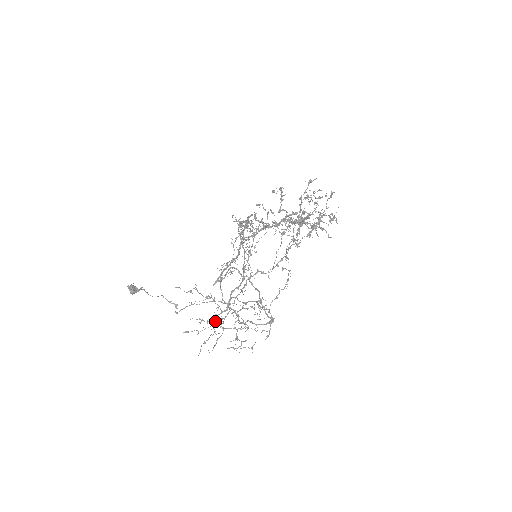
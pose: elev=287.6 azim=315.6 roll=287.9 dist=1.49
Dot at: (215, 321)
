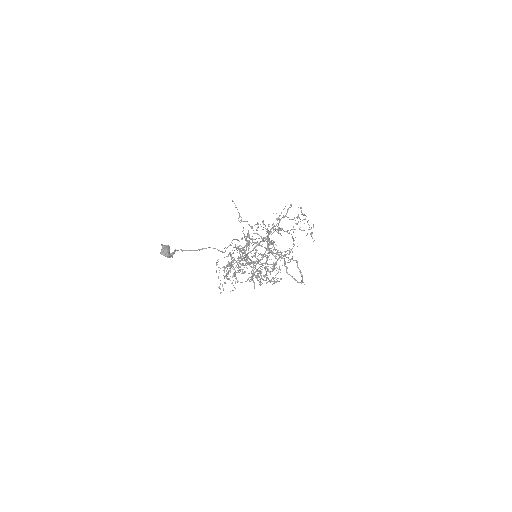
Dot at: (268, 245)
